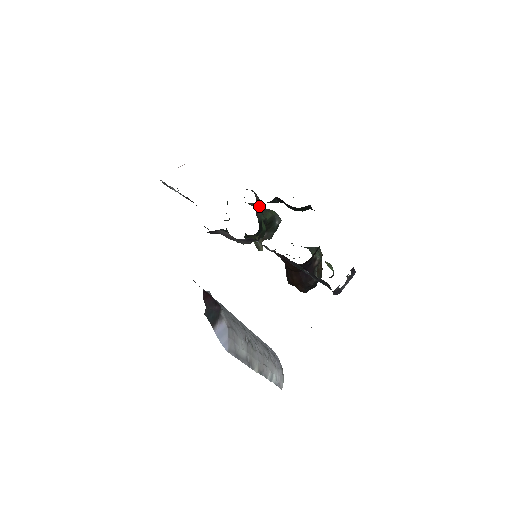
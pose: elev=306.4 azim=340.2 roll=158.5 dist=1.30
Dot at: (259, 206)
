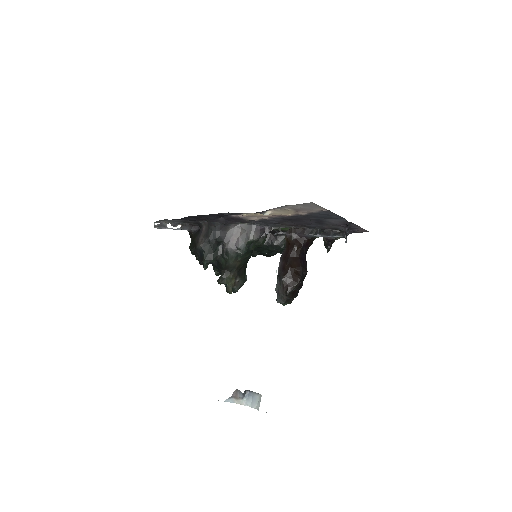
Dot at: occluded
